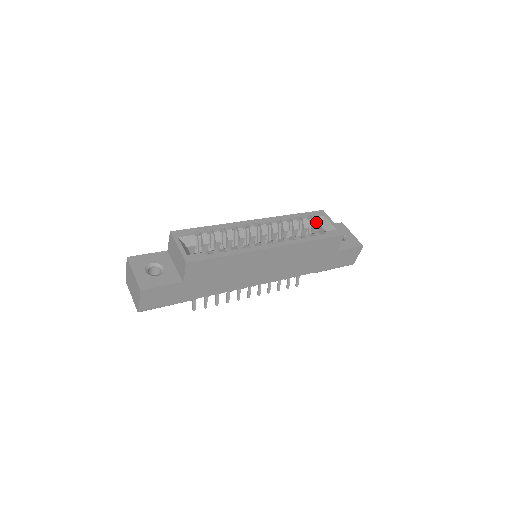
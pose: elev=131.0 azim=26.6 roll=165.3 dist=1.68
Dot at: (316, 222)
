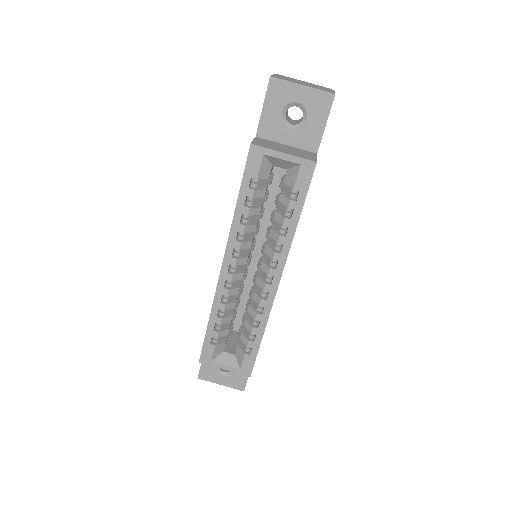
Dot at: (265, 173)
